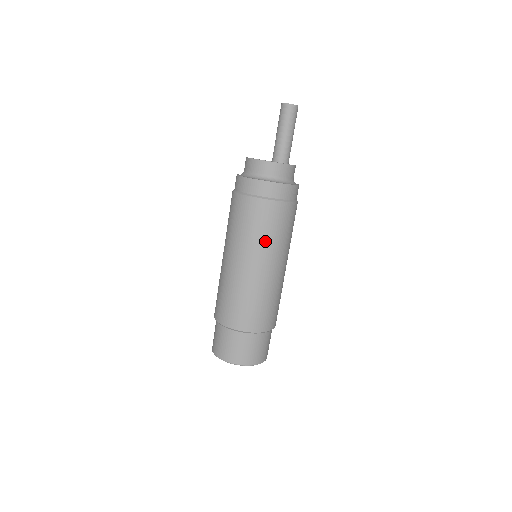
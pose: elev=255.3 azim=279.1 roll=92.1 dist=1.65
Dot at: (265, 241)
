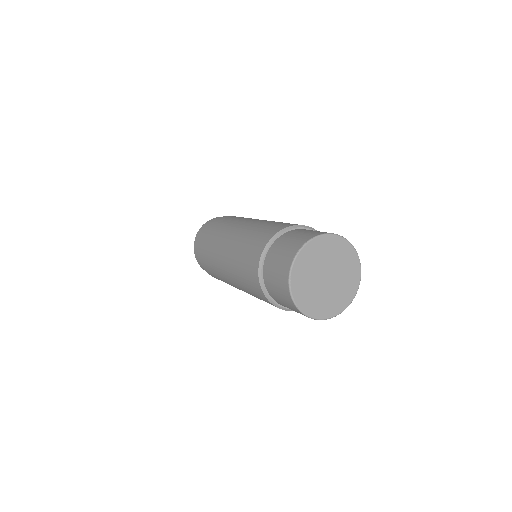
Dot at: (238, 219)
